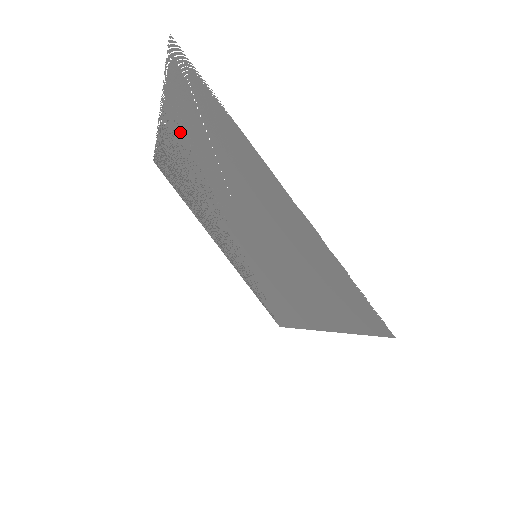
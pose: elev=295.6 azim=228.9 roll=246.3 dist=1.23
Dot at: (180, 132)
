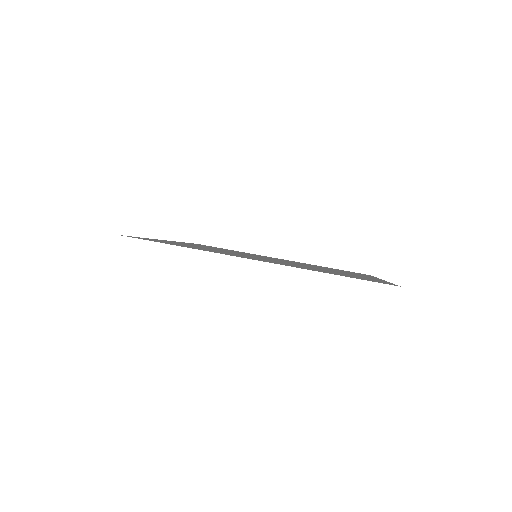
Dot at: occluded
